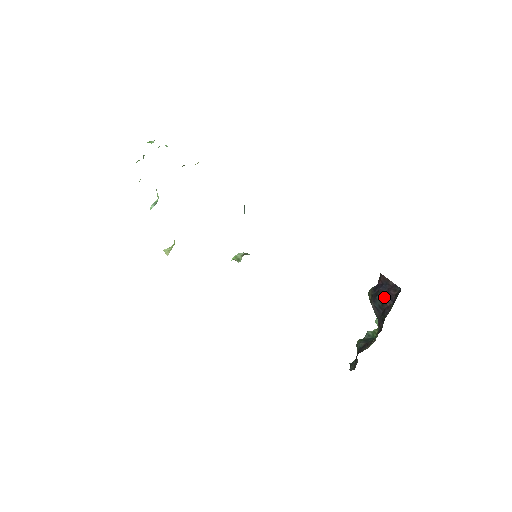
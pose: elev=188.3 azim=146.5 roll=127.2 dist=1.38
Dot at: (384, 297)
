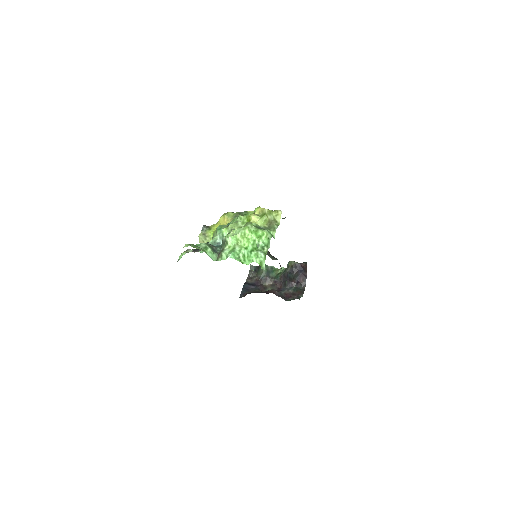
Dot at: (296, 278)
